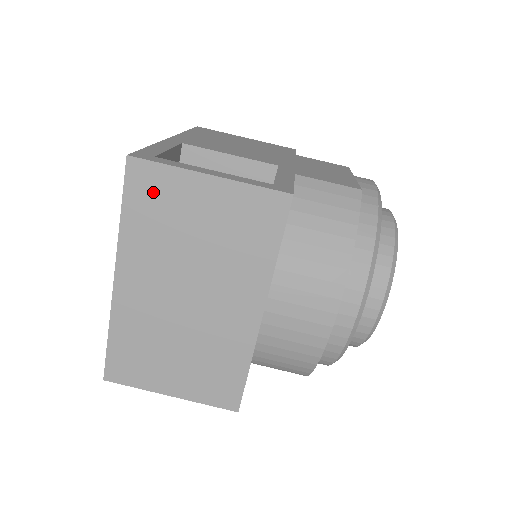
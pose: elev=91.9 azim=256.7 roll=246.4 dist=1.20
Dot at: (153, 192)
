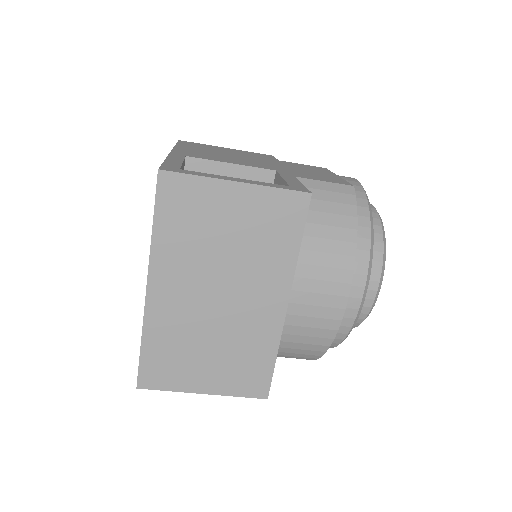
Dot at: (184, 202)
